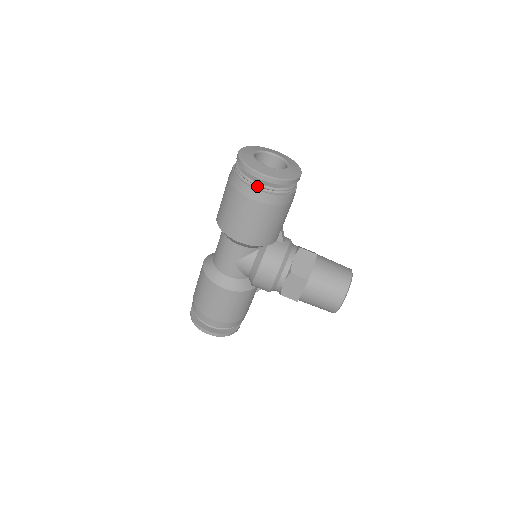
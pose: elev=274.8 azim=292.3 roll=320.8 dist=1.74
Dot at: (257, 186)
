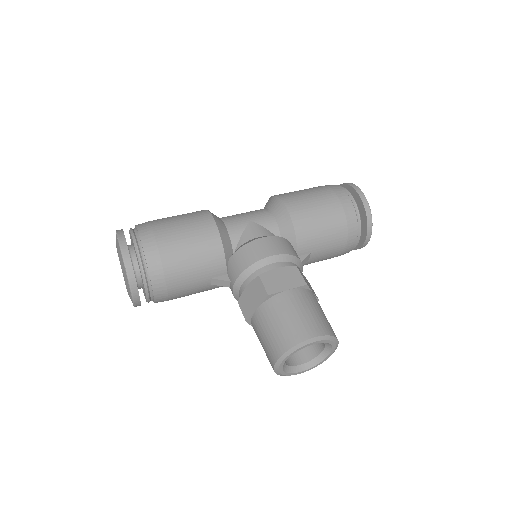
Dot at: (347, 193)
